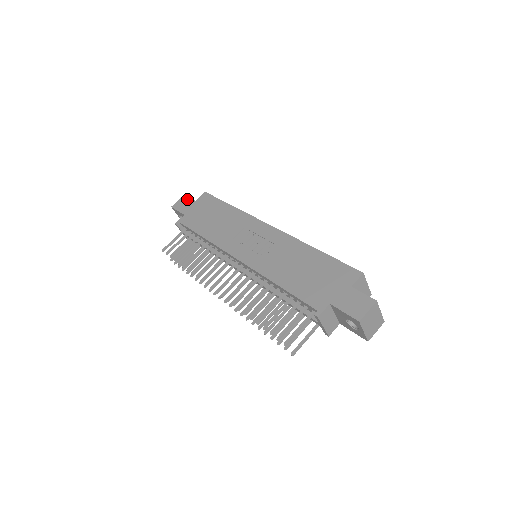
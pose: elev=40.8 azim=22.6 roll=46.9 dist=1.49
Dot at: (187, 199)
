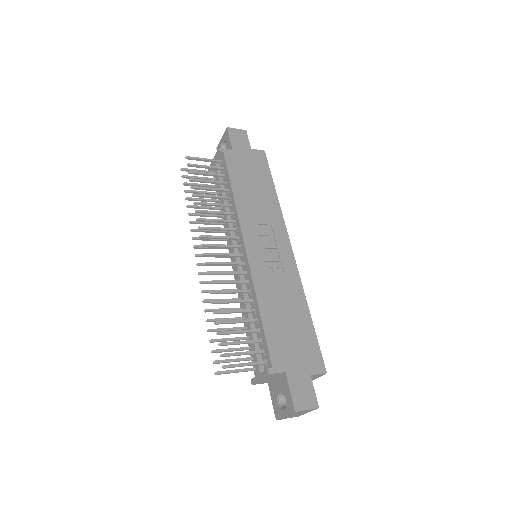
Dot at: (246, 138)
